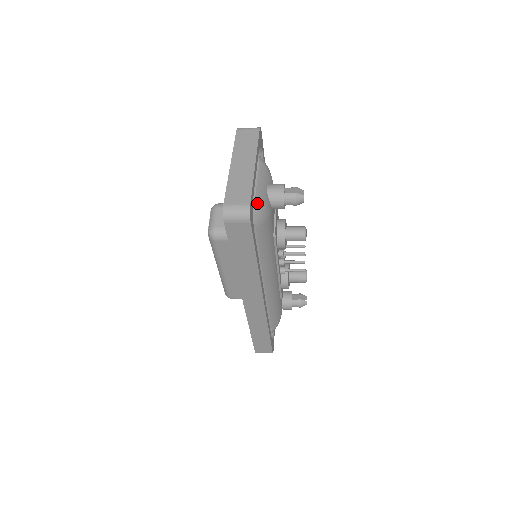
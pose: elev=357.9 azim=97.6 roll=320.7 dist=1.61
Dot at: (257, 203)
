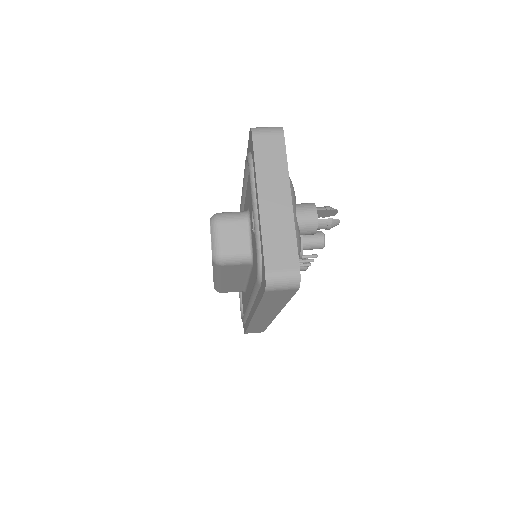
Dot at: occluded
